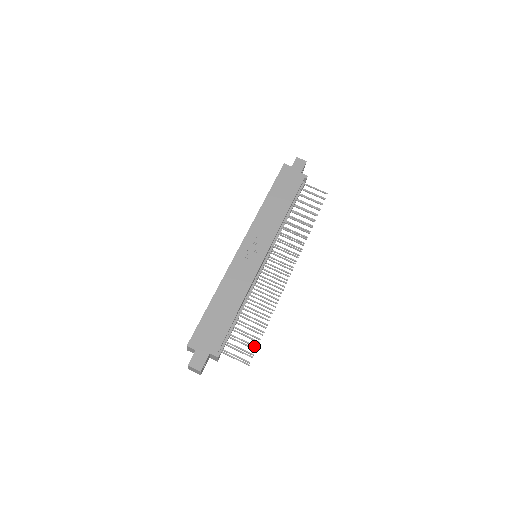
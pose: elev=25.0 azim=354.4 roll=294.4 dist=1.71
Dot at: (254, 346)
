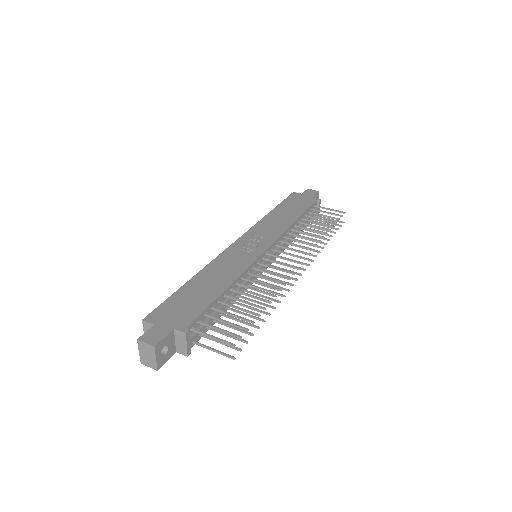
Dot at: (243, 328)
